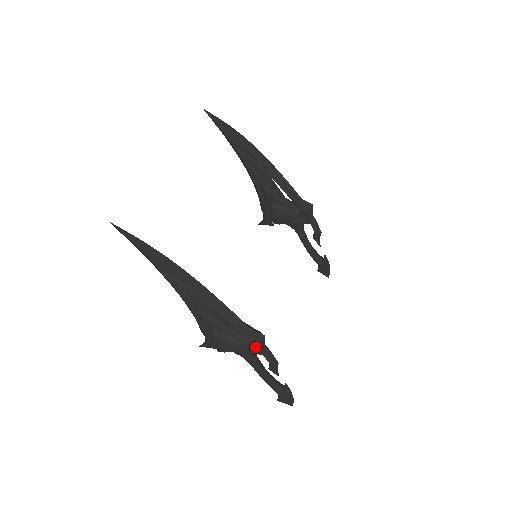
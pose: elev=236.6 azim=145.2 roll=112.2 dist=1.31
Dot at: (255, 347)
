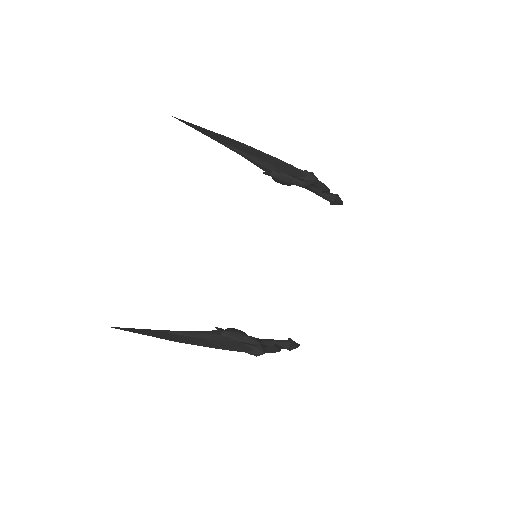
Dot at: occluded
